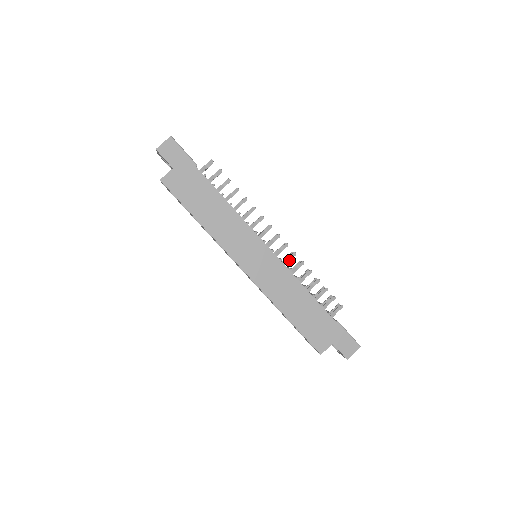
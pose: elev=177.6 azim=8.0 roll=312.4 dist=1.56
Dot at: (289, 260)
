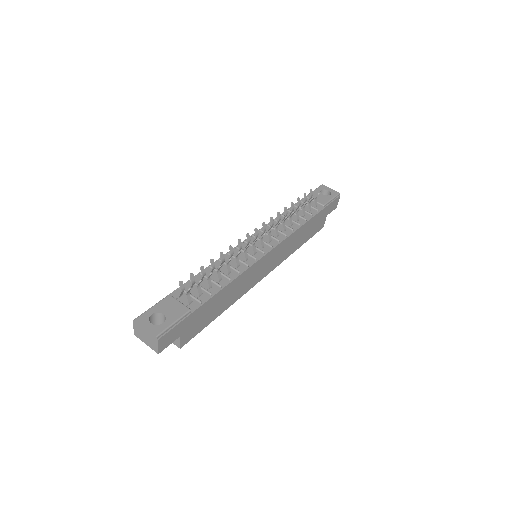
Dot at: (277, 229)
